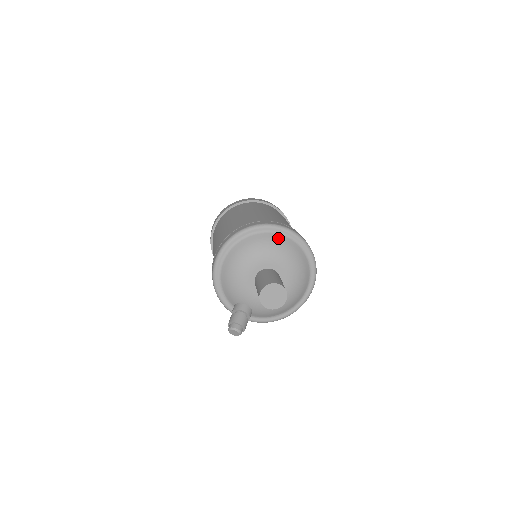
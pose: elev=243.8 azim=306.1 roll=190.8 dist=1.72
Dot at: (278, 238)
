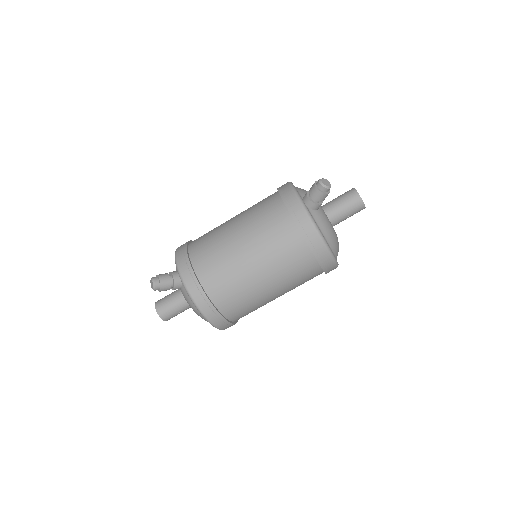
Dot at: occluded
